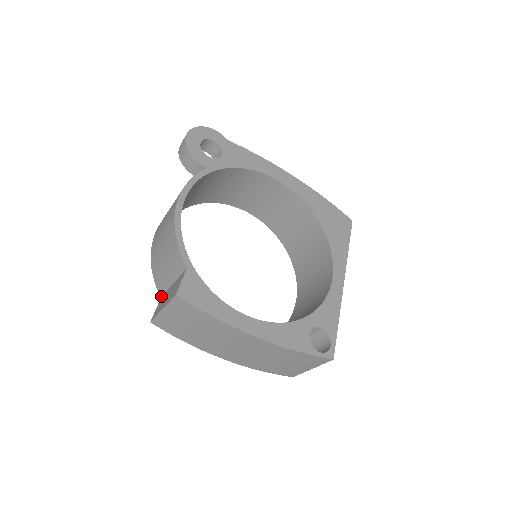
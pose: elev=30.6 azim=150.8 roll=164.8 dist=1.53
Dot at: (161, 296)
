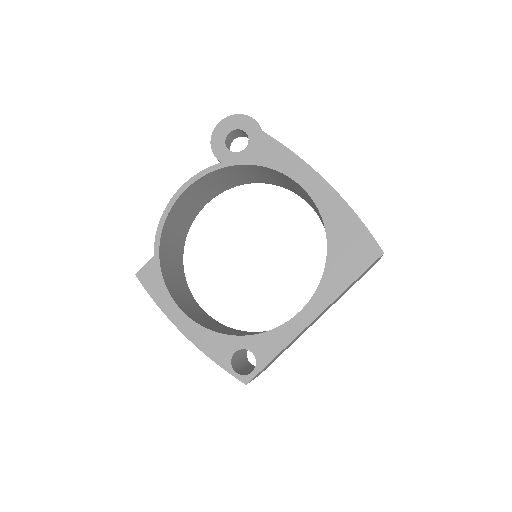
Dot at: occluded
